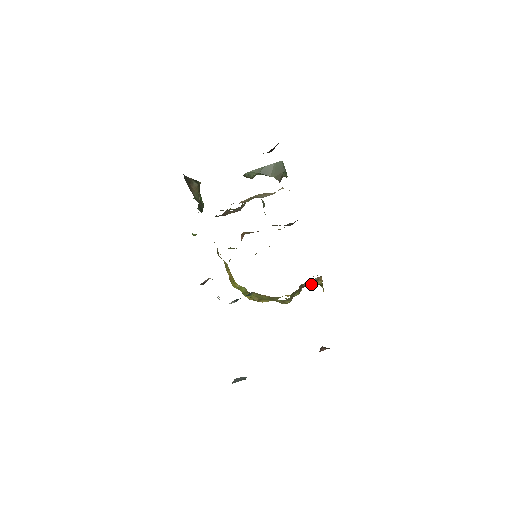
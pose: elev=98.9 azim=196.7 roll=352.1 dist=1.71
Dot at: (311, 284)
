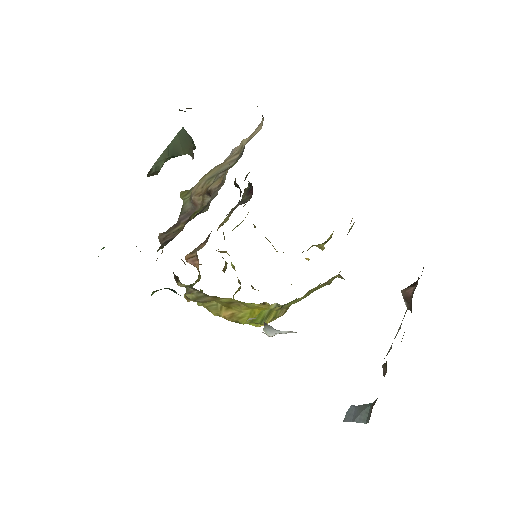
Dot at: occluded
